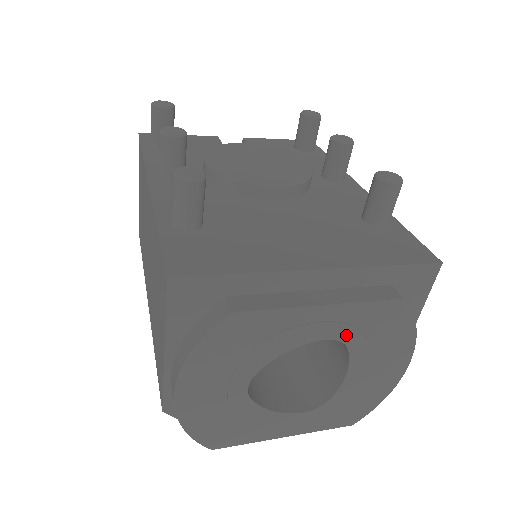
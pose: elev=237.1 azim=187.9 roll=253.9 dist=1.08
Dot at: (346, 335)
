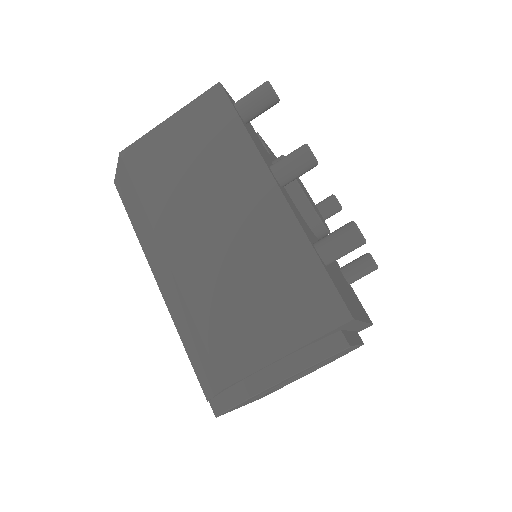
Dot at: occluded
